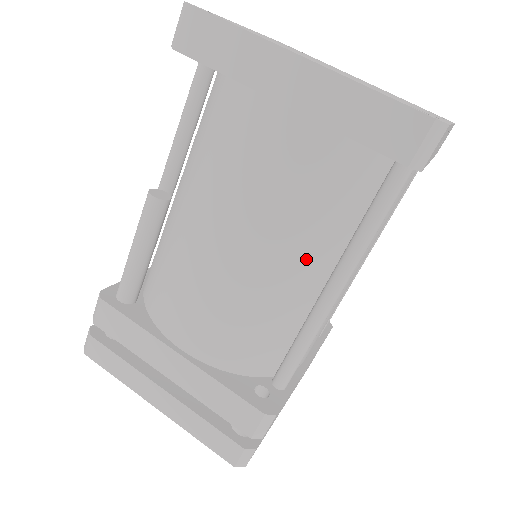
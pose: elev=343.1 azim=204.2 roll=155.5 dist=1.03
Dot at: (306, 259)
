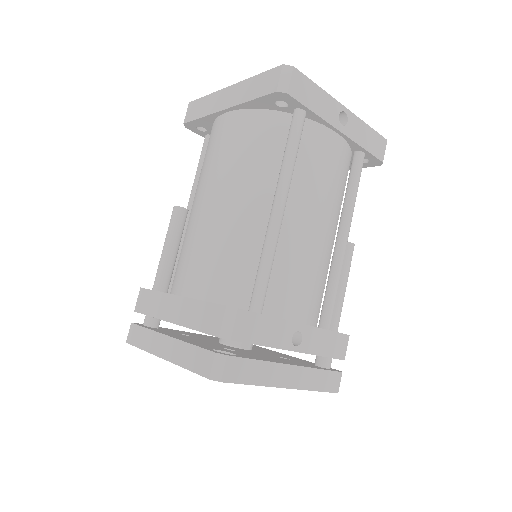
Dot at: (253, 192)
